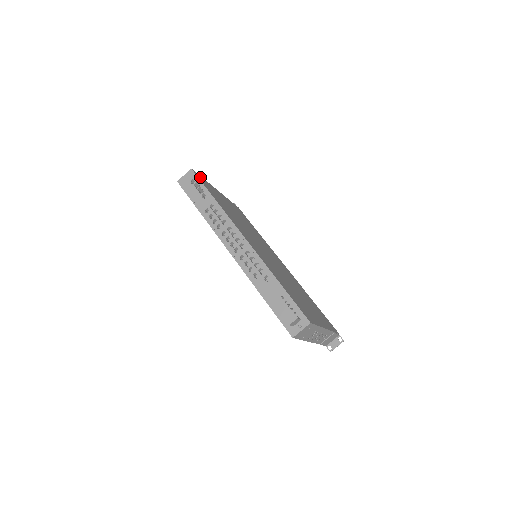
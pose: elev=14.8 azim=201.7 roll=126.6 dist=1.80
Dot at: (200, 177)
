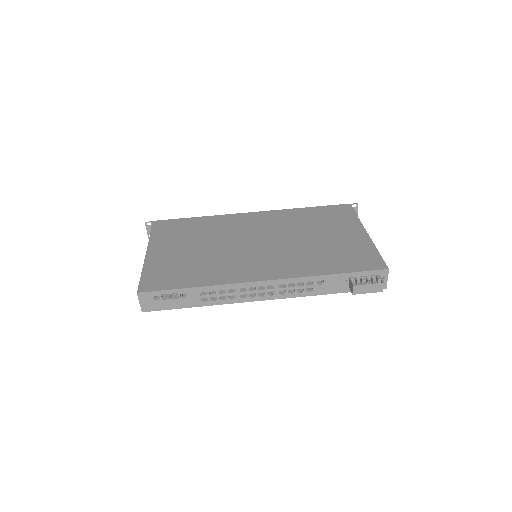
Dot at: (146, 283)
